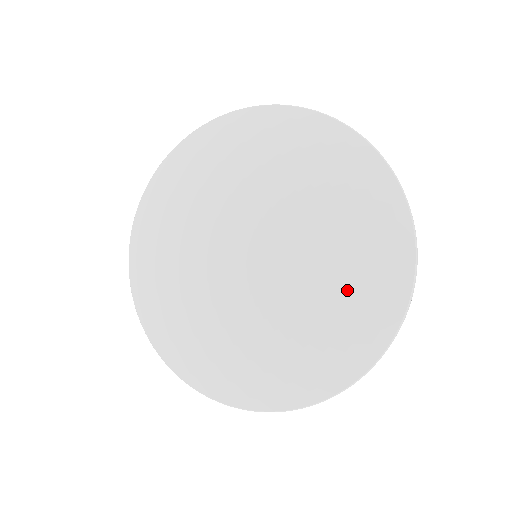
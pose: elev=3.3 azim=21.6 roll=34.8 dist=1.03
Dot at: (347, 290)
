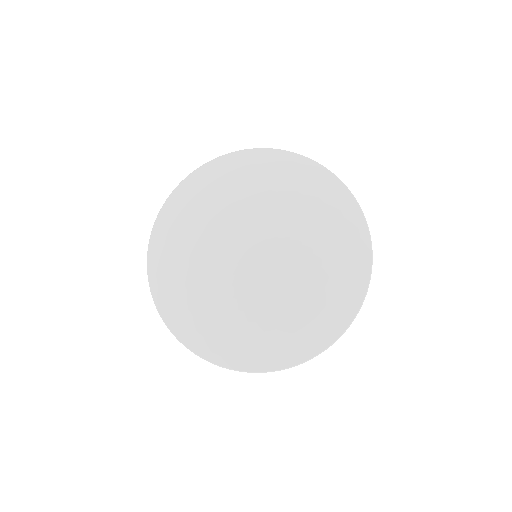
Dot at: (281, 325)
